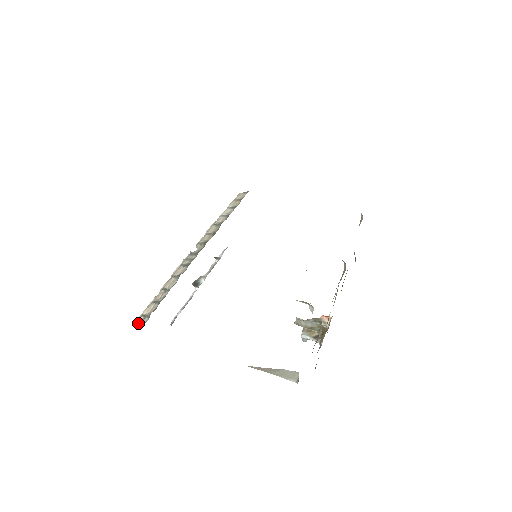
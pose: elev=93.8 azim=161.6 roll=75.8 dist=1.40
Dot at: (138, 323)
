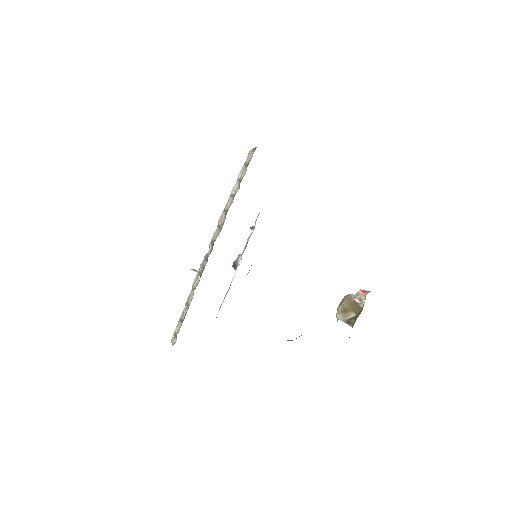
Dot at: occluded
